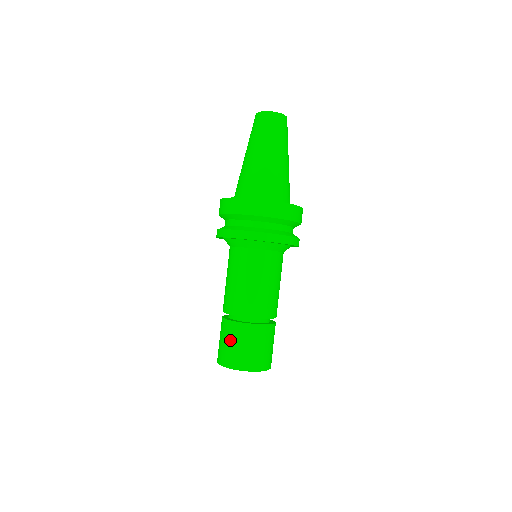
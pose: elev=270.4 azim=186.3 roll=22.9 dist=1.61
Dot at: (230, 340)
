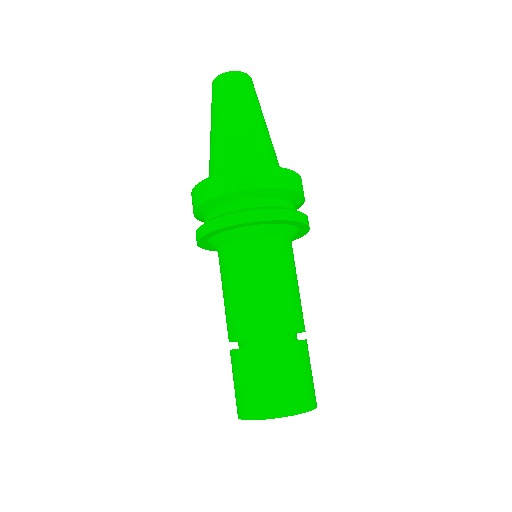
Dot at: (245, 377)
